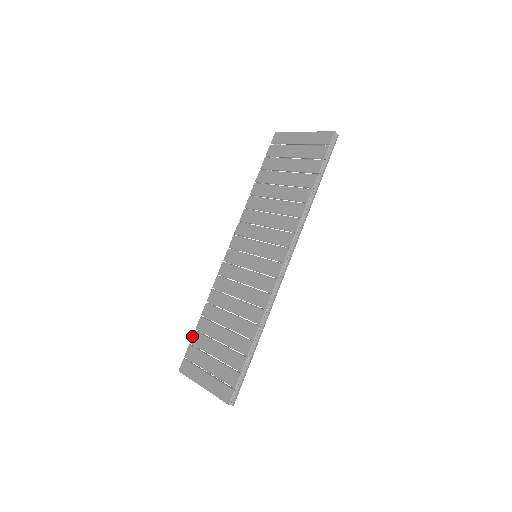
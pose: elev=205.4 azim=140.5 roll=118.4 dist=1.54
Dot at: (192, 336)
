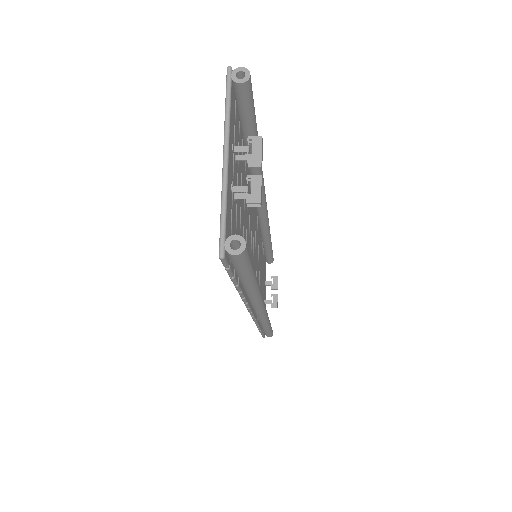
Dot at: occluded
